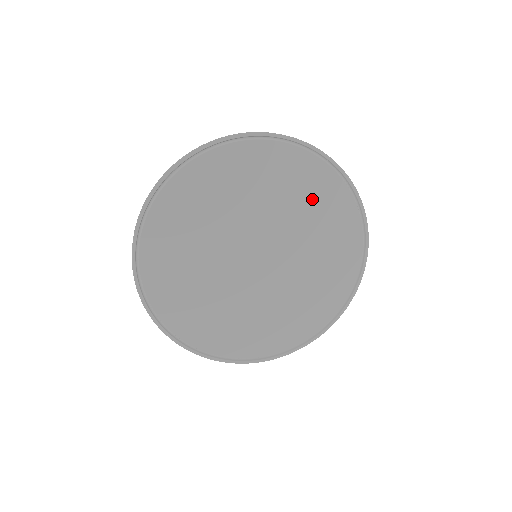
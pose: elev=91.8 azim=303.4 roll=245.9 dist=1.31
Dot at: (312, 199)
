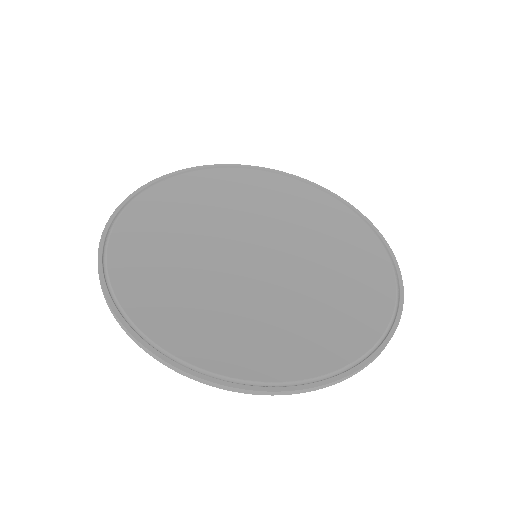
Dot at: (353, 266)
